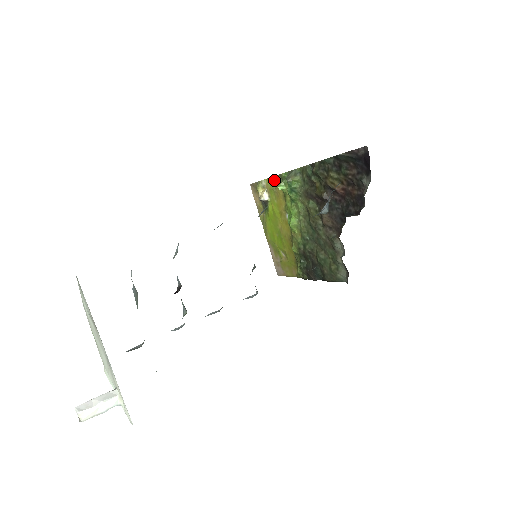
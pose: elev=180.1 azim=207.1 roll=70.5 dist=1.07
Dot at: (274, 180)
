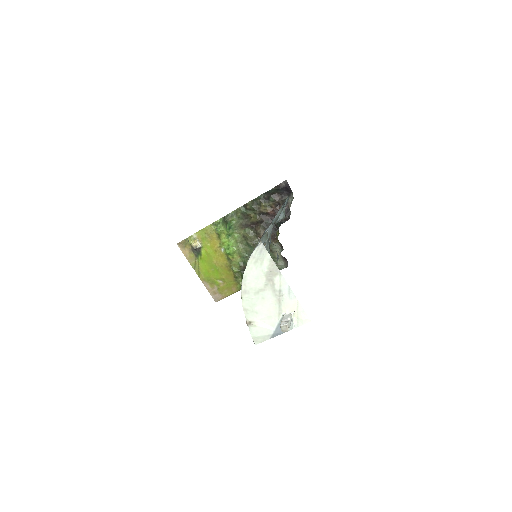
Dot at: (207, 229)
